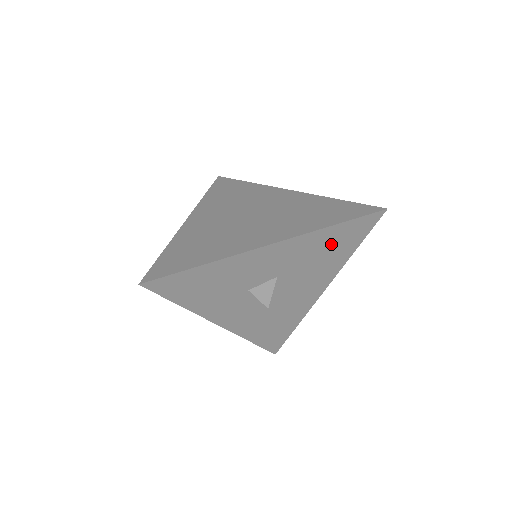
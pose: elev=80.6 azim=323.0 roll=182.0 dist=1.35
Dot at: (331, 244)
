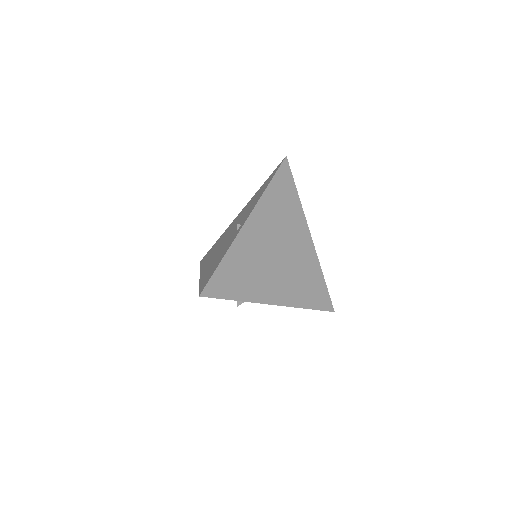
Dot at: occluded
